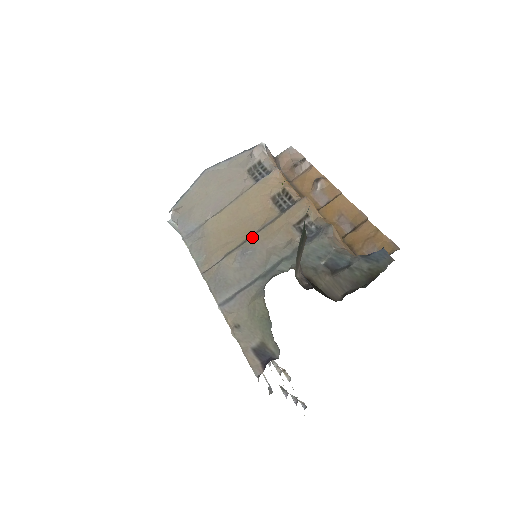
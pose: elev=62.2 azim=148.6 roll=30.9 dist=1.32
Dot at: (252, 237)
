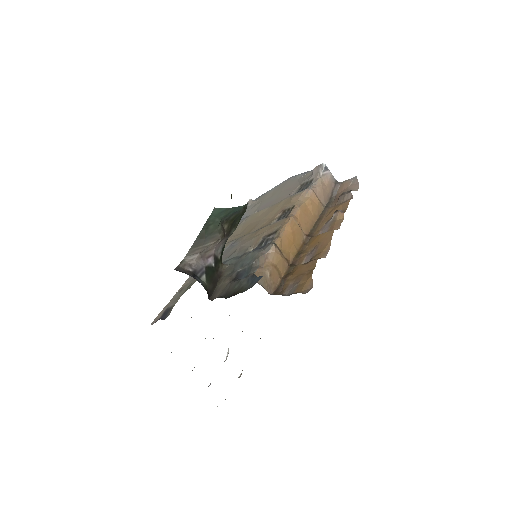
Dot at: (245, 235)
